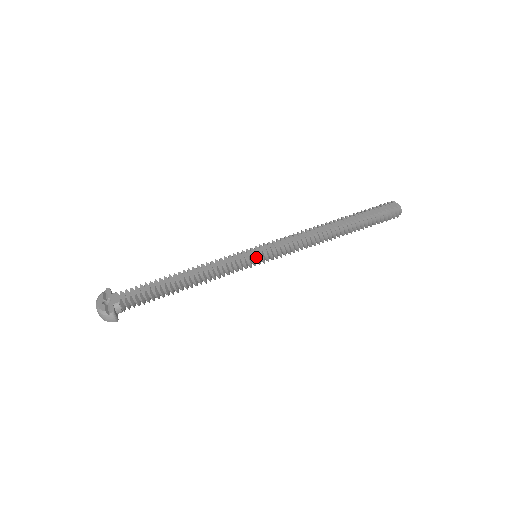
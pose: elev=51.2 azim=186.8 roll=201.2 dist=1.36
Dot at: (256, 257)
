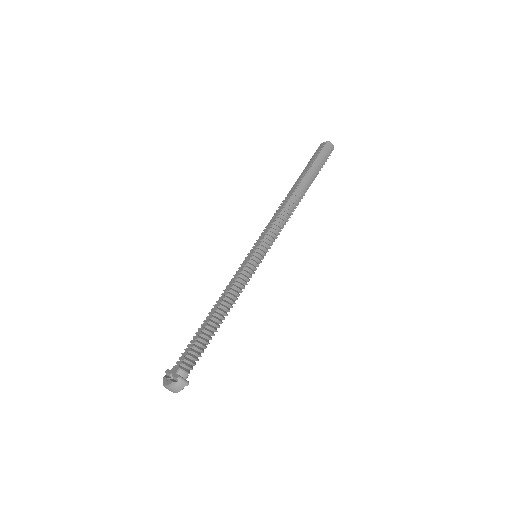
Dot at: (255, 255)
